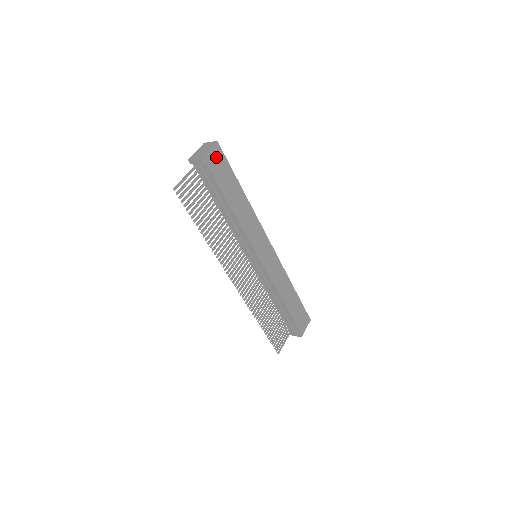
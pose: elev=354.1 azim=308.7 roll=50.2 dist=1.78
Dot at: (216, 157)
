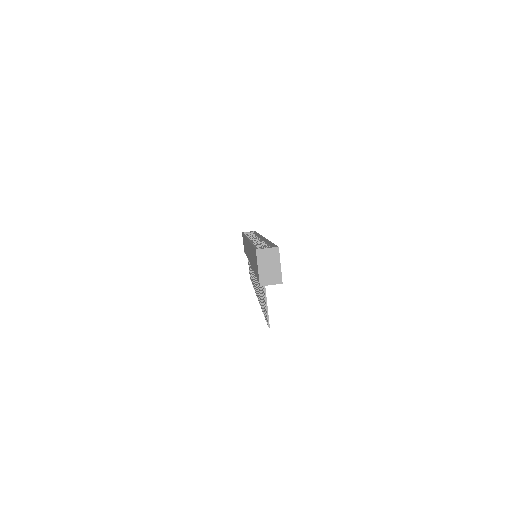
Dot at: occluded
